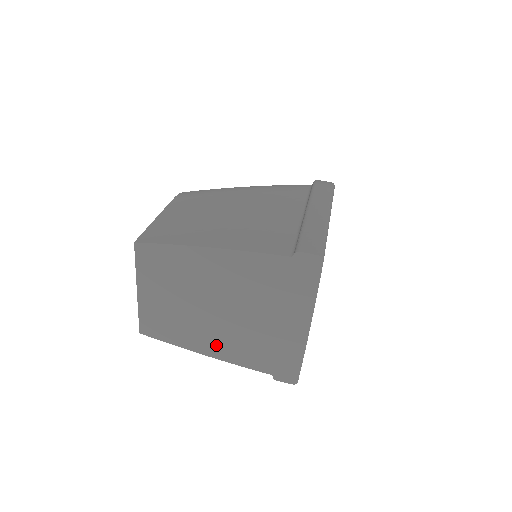
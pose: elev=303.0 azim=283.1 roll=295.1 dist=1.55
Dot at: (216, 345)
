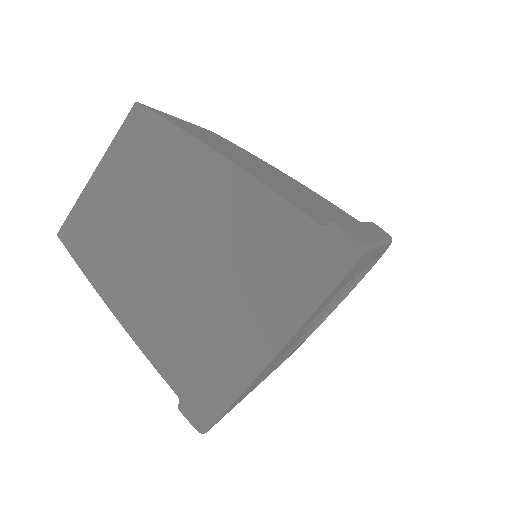
Dot at: (138, 307)
